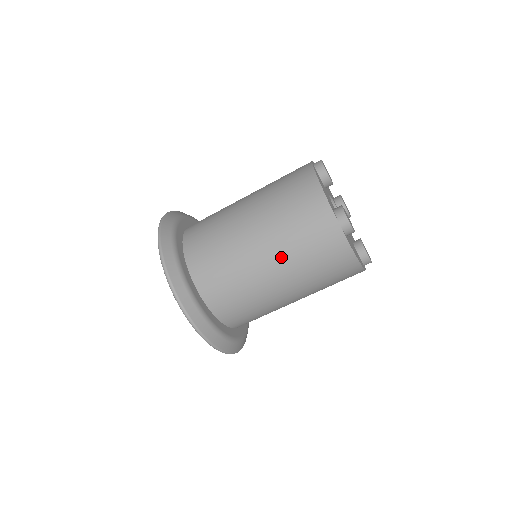
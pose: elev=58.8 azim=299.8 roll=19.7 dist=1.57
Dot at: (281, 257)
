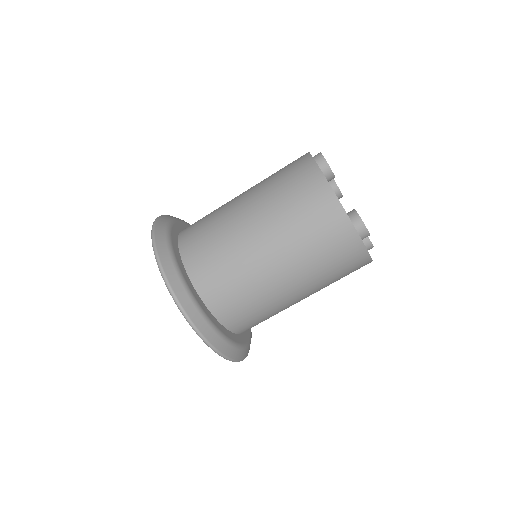
Dot at: (256, 191)
